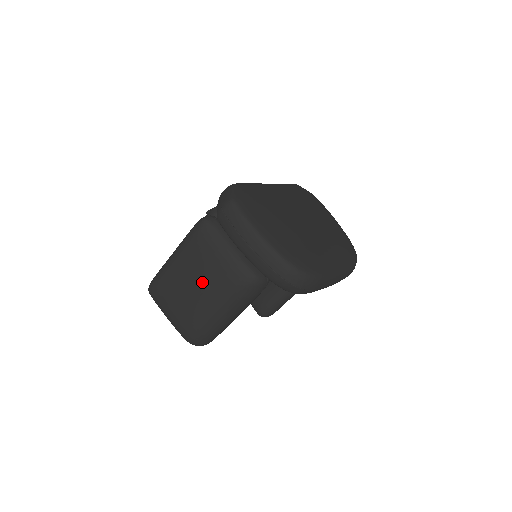
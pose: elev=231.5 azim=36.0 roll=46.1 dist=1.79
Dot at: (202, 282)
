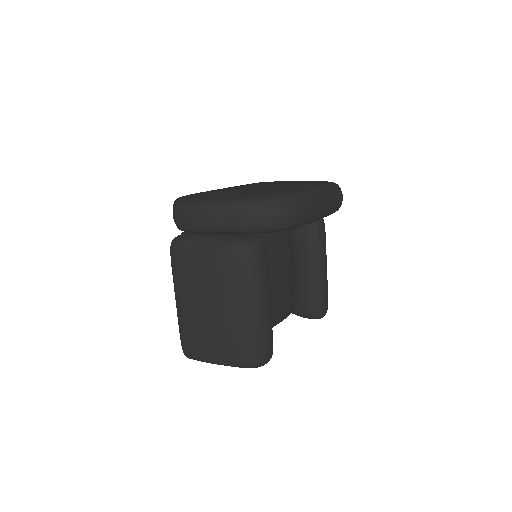
Dot at: (210, 292)
